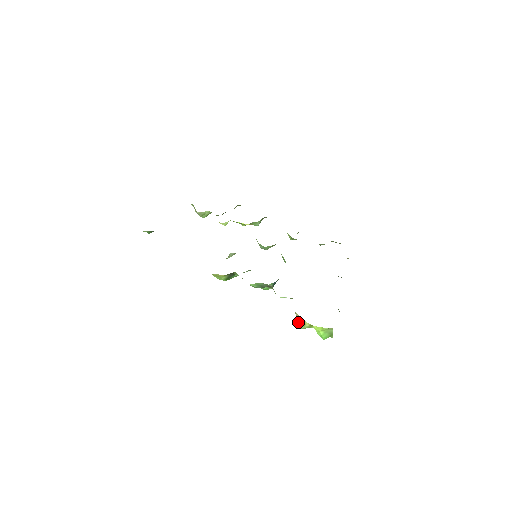
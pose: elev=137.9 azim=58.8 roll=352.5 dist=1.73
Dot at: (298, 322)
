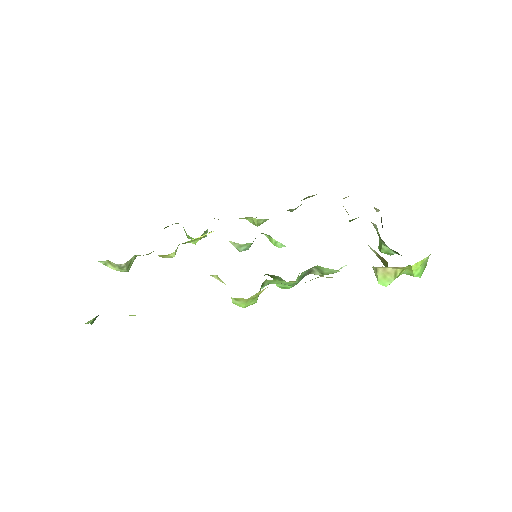
Dot at: (383, 279)
